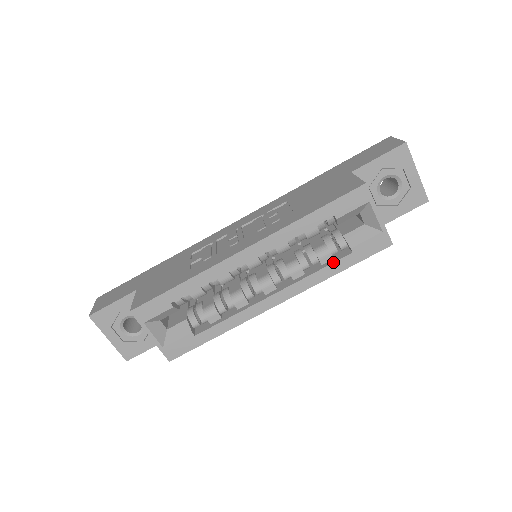
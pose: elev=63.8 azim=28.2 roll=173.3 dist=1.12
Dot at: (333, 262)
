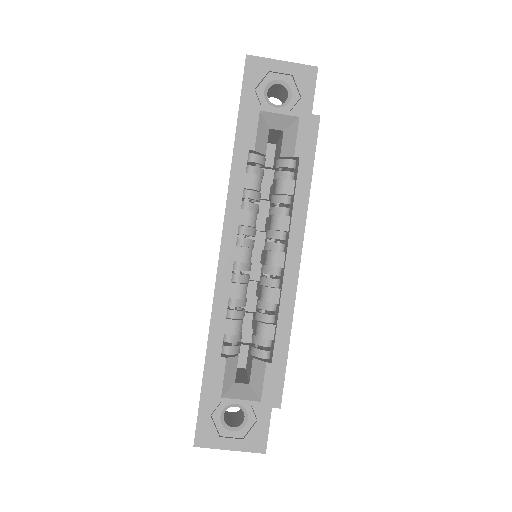
Dot at: (296, 182)
